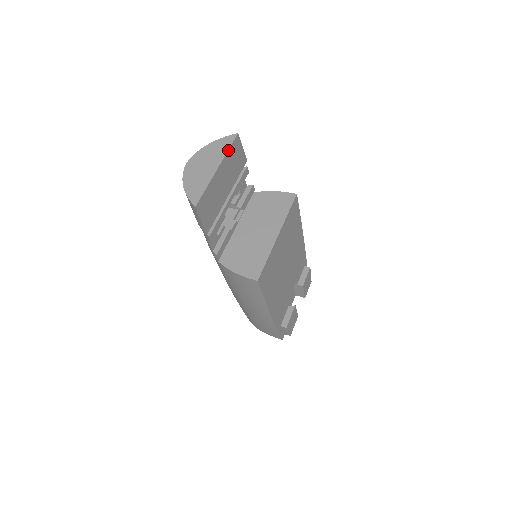
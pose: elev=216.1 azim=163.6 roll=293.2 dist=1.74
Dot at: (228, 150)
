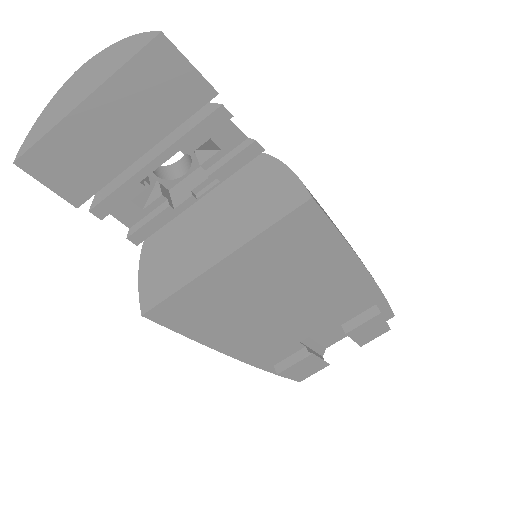
Dot at: (122, 67)
